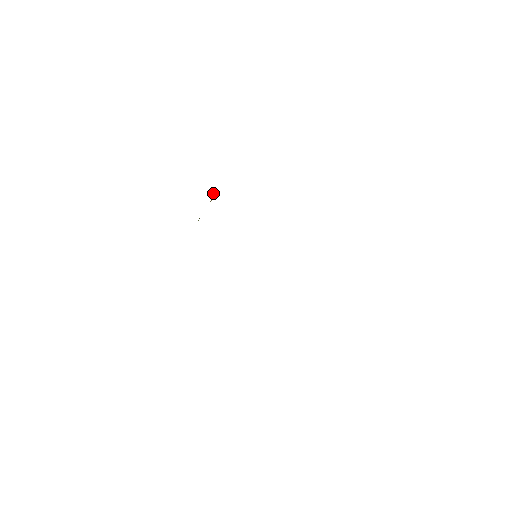
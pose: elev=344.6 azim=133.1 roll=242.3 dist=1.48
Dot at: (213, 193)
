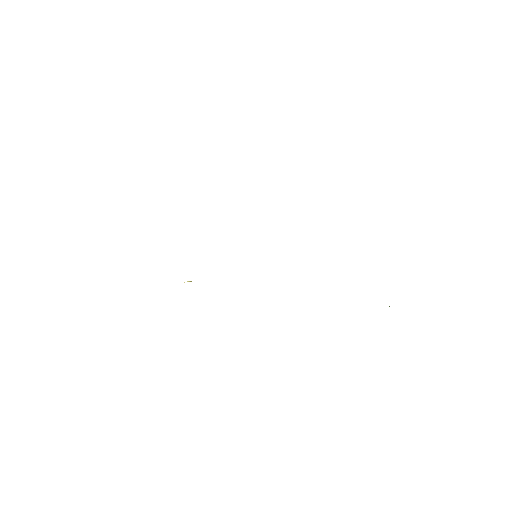
Dot at: occluded
